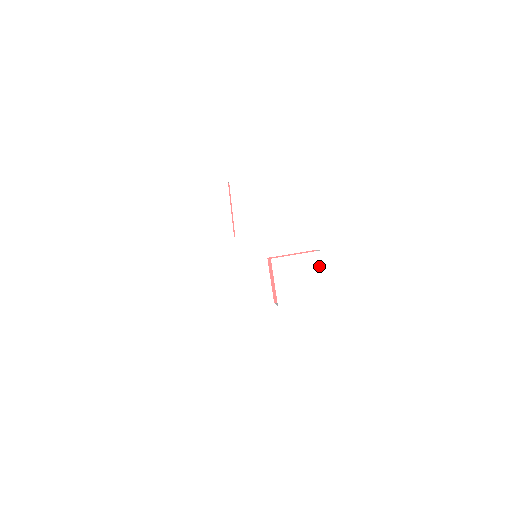
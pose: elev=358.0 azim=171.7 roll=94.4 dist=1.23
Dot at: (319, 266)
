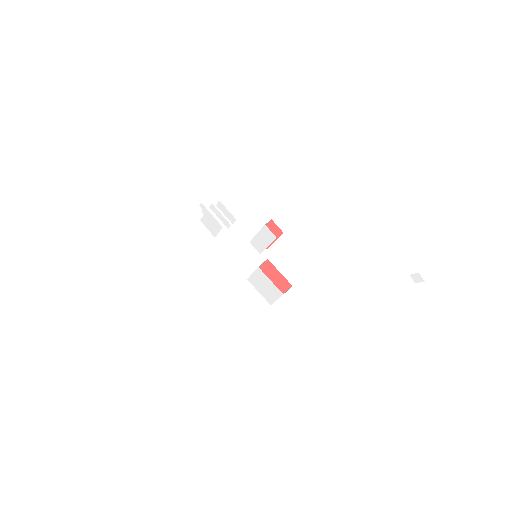
Dot at: (277, 296)
